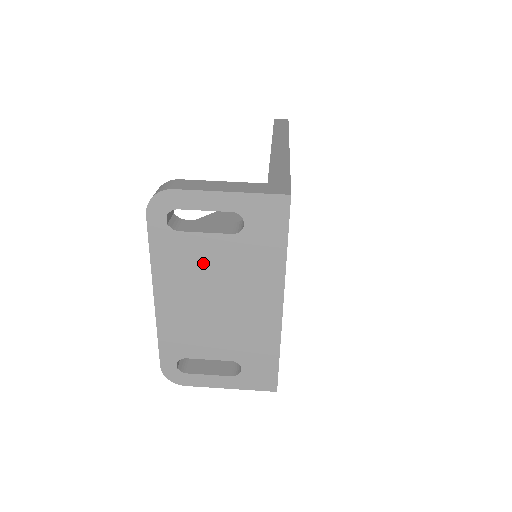
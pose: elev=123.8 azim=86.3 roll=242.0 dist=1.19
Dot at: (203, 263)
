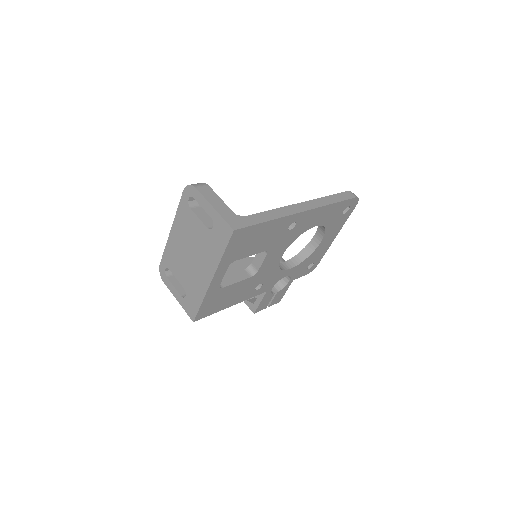
Dot at: (193, 231)
